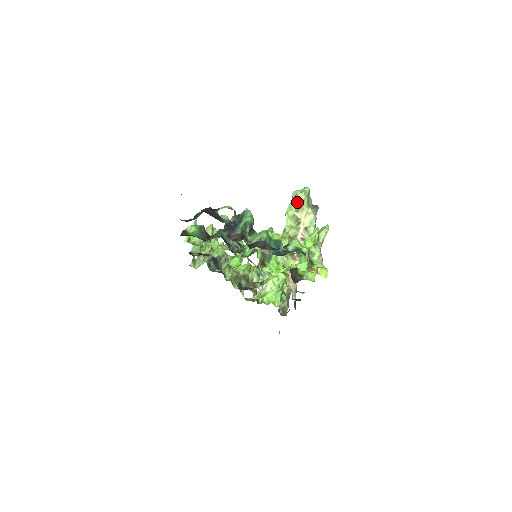
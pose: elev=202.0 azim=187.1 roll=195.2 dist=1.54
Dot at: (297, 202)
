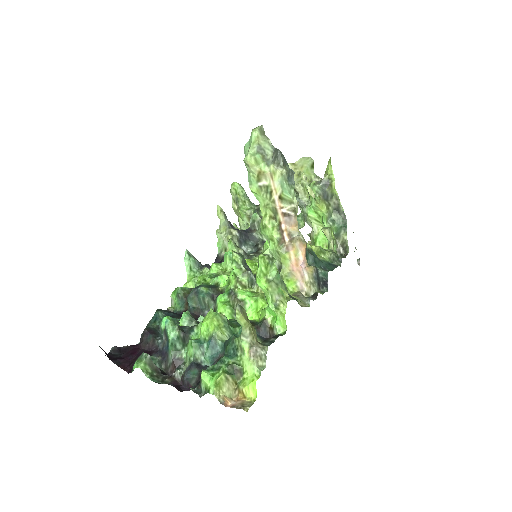
Dot at: (251, 170)
